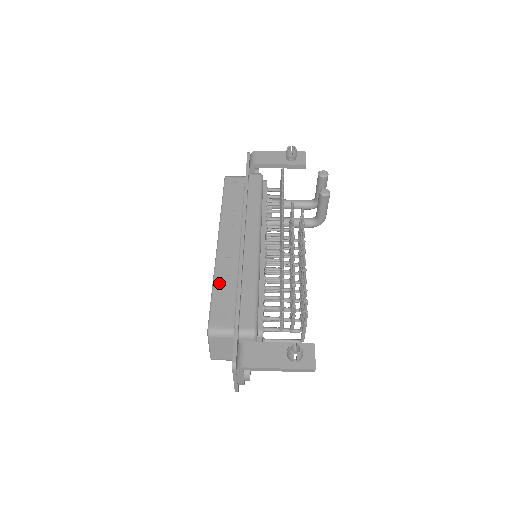
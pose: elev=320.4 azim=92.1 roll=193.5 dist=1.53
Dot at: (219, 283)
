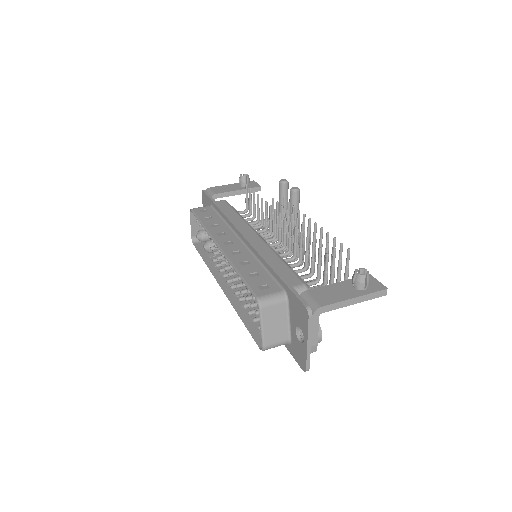
Dot at: (242, 268)
